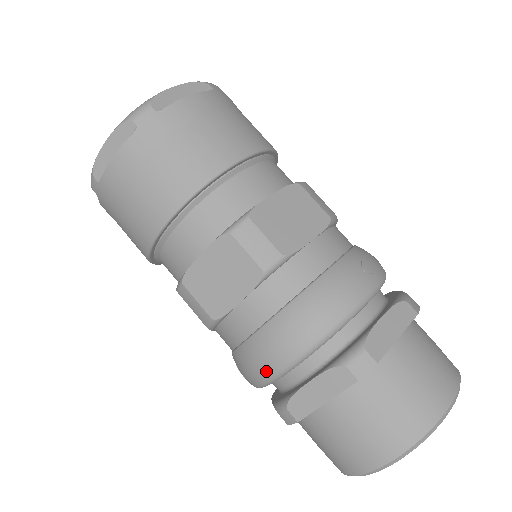
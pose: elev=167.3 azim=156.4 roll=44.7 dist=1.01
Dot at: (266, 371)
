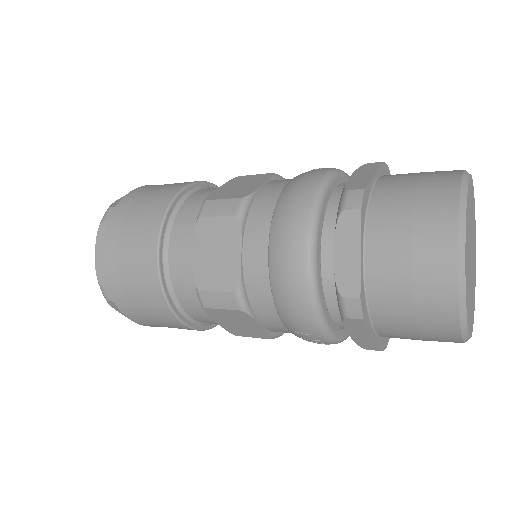
Dot at: (300, 283)
